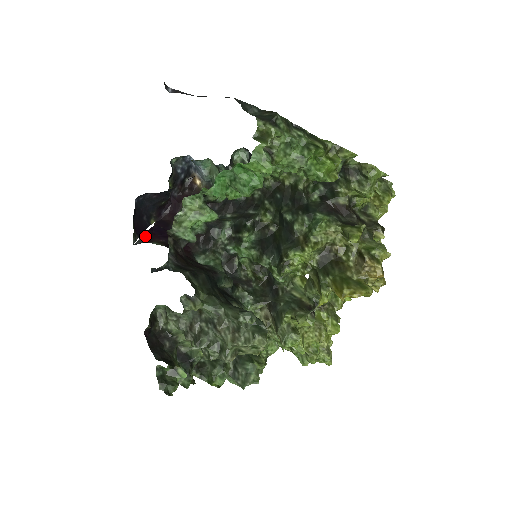
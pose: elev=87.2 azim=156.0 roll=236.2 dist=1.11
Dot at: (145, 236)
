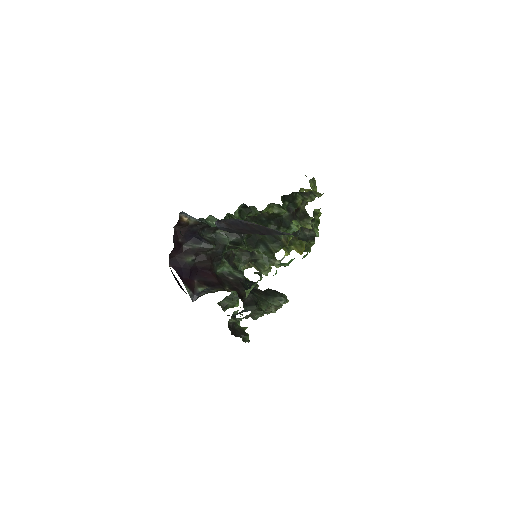
Dot at: (188, 288)
